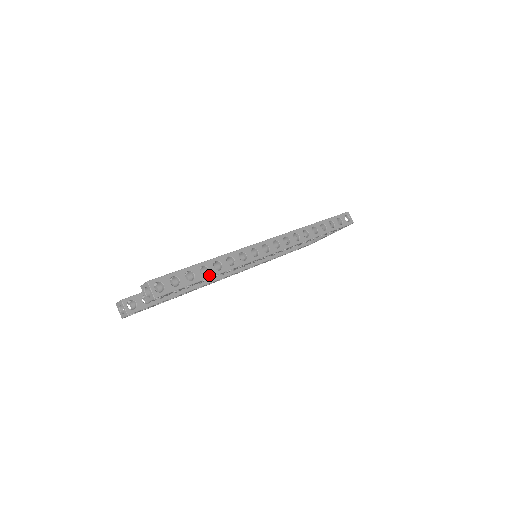
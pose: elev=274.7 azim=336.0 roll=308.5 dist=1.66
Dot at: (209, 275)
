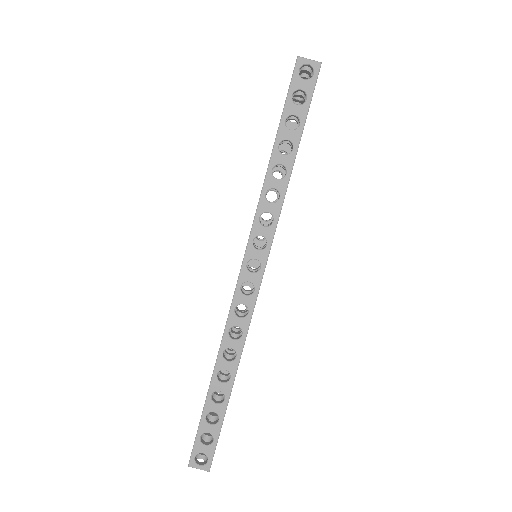
Dot at: (226, 396)
